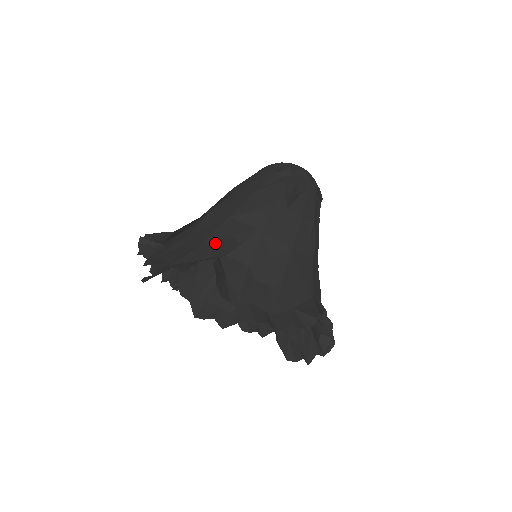
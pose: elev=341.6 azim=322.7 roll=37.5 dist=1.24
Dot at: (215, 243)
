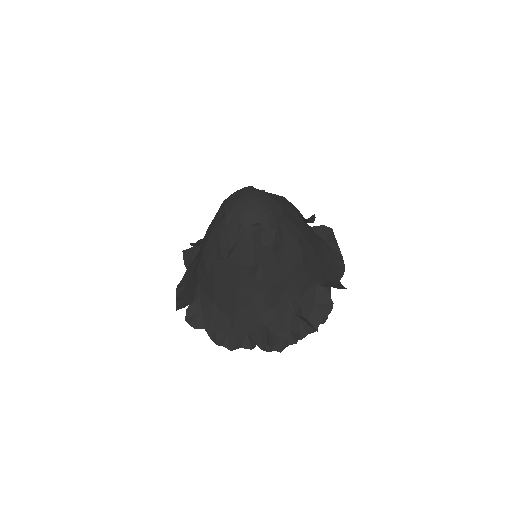
Dot at: (194, 285)
